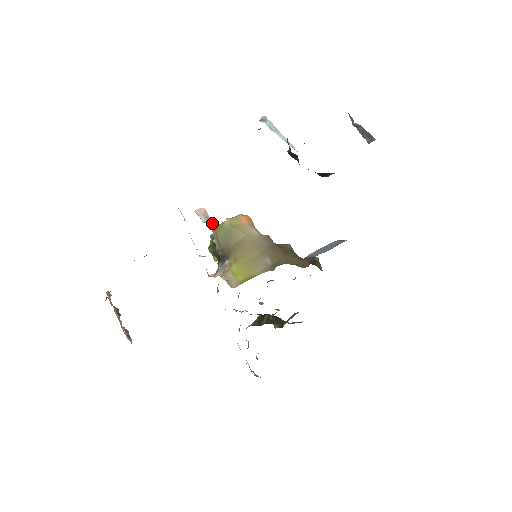
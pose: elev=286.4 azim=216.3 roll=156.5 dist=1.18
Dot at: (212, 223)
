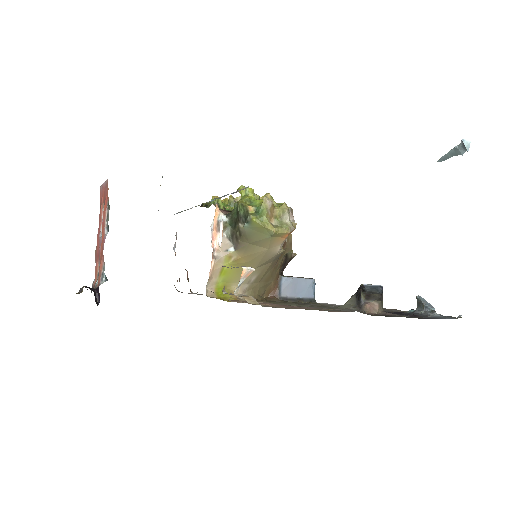
Dot at: occluded
